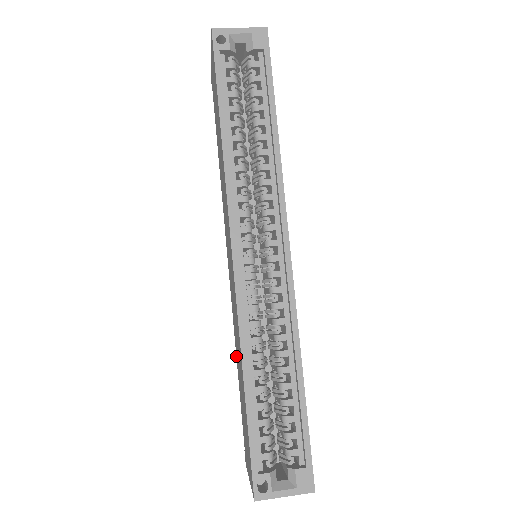
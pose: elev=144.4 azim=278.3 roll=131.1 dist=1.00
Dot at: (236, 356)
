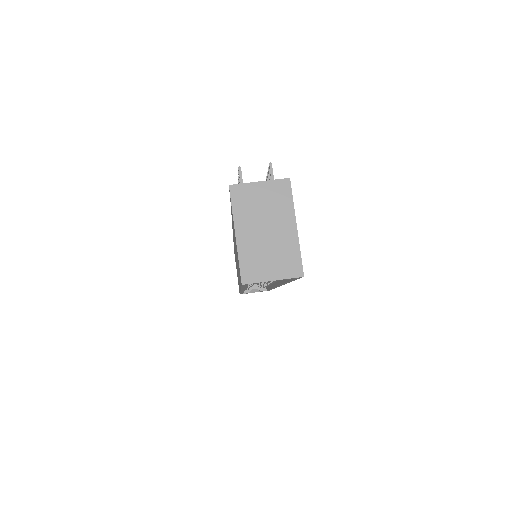
Dot at: occluded
